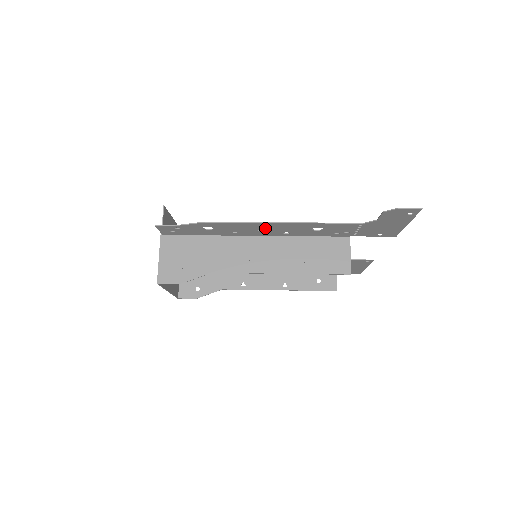
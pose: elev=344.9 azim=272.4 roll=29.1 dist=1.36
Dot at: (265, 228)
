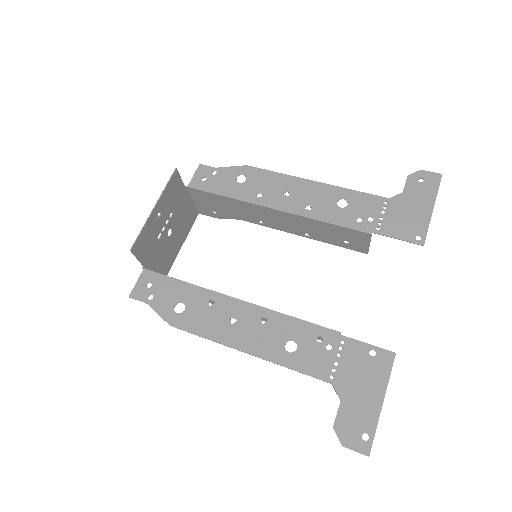
Dot at: (235, 329)
